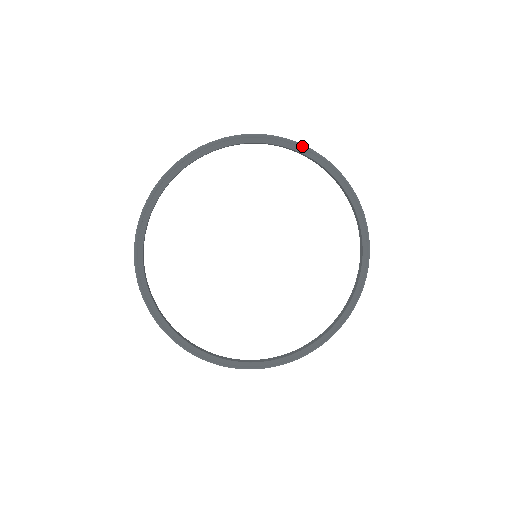
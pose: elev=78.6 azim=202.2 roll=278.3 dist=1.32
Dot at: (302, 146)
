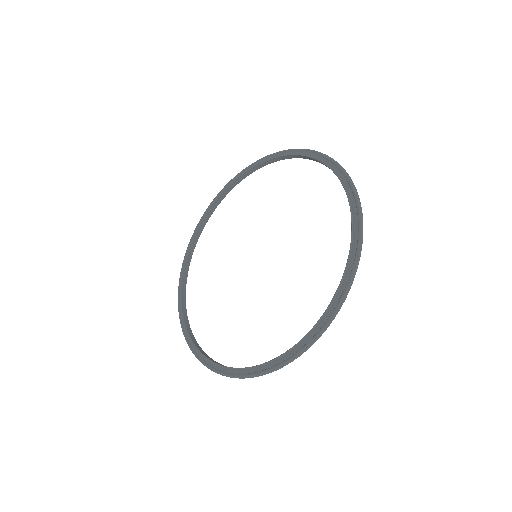
Dot at: (346, 175)
